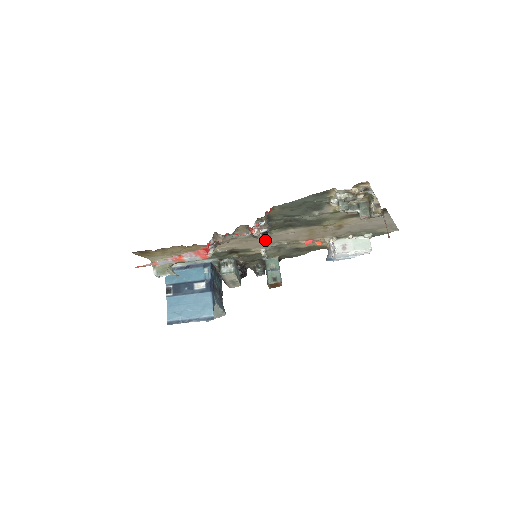
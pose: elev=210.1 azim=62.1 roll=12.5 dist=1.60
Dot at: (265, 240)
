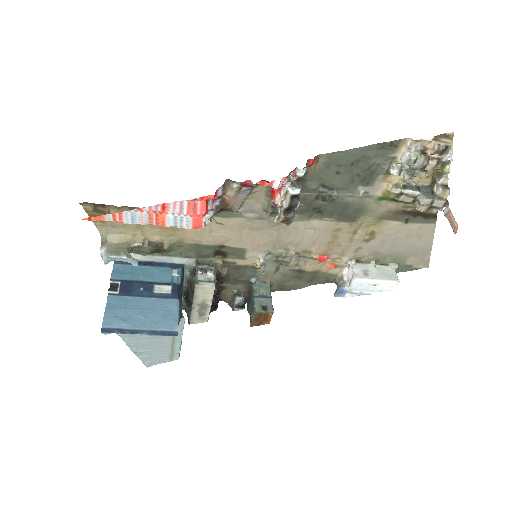
Dot at: (288, 215)
